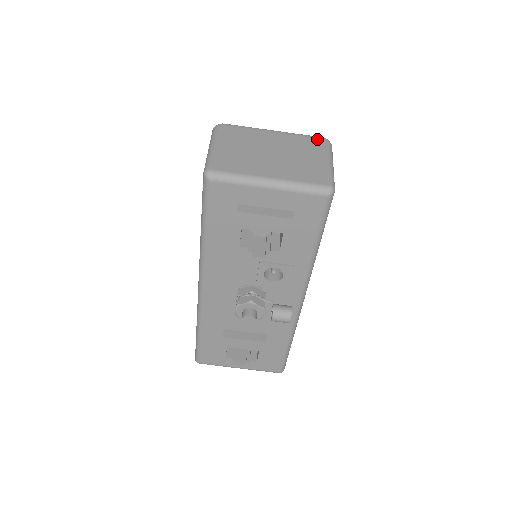
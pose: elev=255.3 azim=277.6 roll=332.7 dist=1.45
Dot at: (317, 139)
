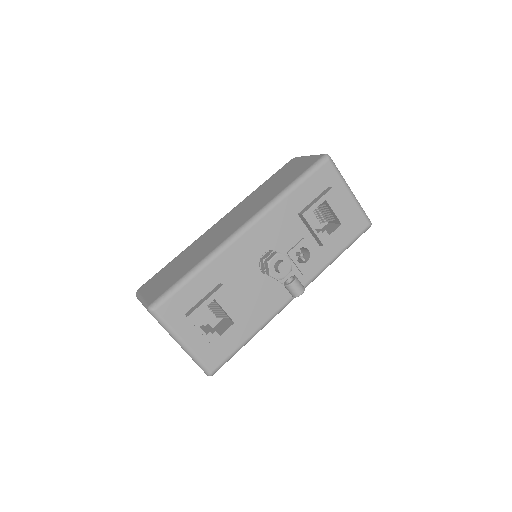
Dot at: occluded
